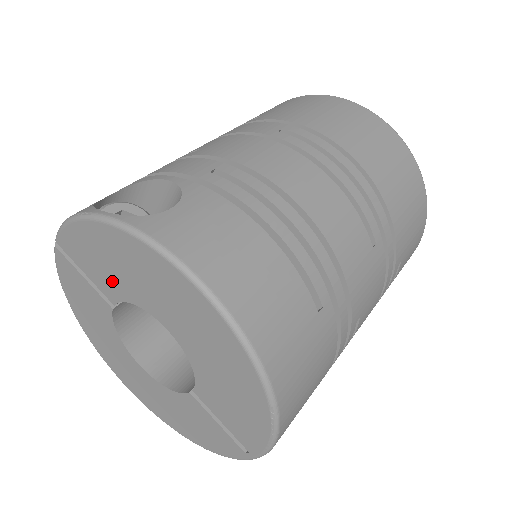
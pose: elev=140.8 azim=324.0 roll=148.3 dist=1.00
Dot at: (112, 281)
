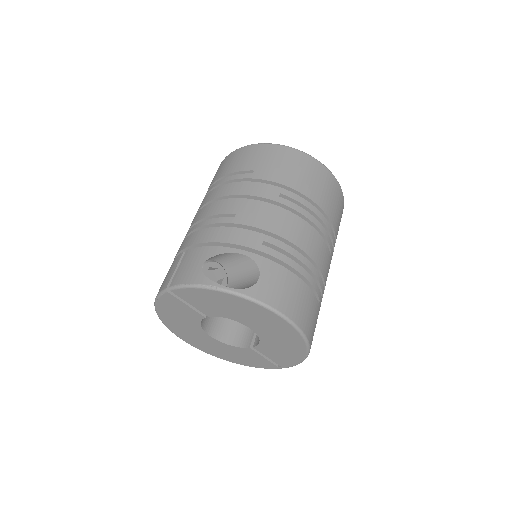
Dot at: (216, 310)
